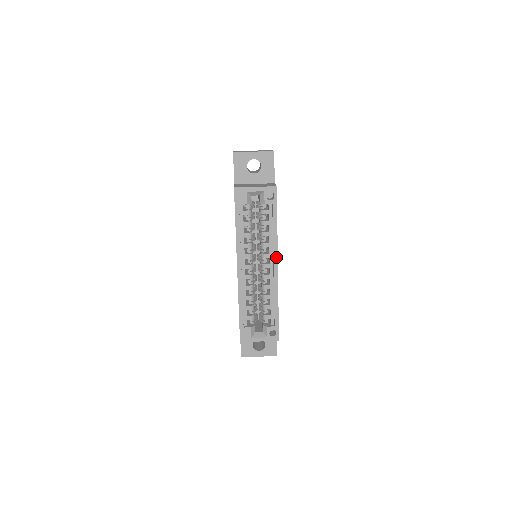
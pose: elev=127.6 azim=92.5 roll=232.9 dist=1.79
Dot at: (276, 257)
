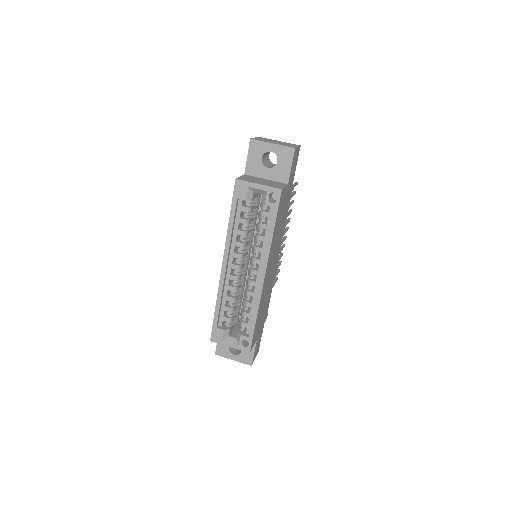
Dot at: (265, 266)
